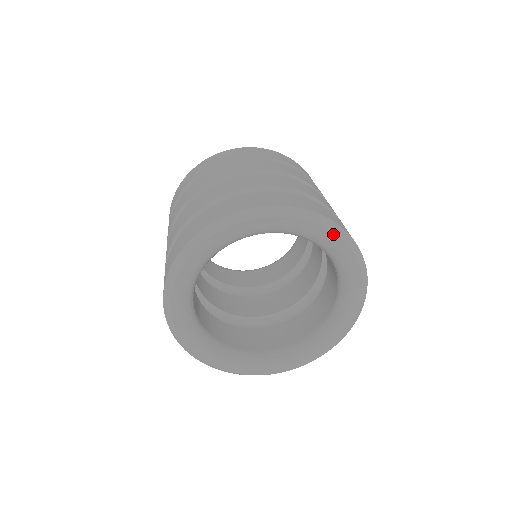
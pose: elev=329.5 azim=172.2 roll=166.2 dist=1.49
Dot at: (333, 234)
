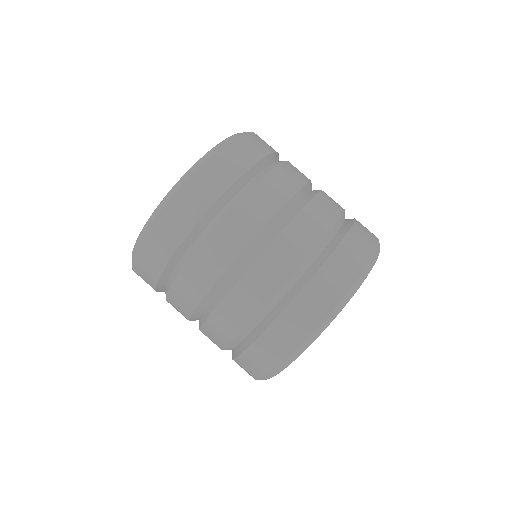
Dot at: occluded
